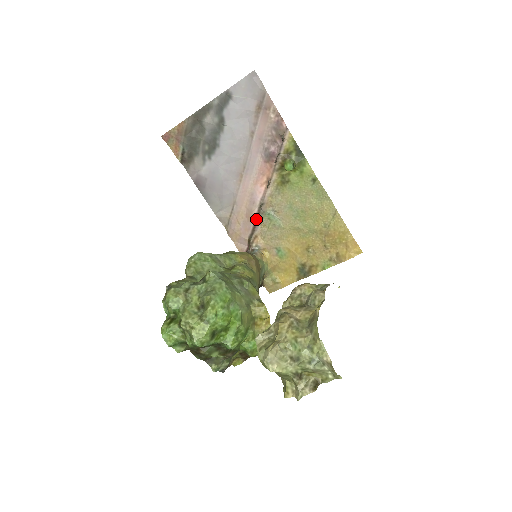
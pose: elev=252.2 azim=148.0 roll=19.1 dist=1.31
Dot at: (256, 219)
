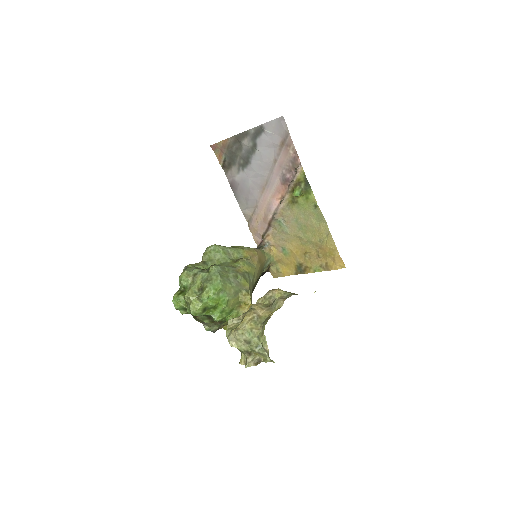
Dot at: (270, 223)
